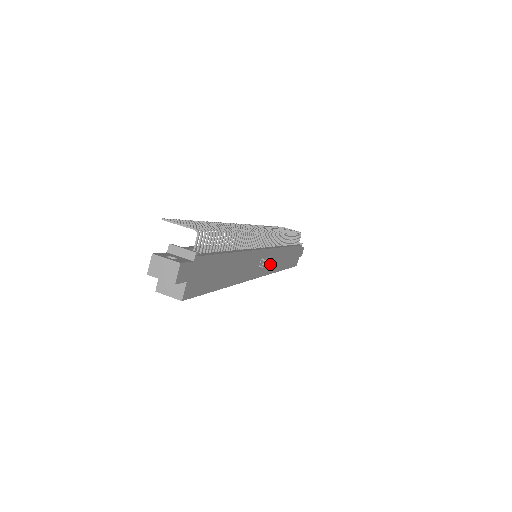
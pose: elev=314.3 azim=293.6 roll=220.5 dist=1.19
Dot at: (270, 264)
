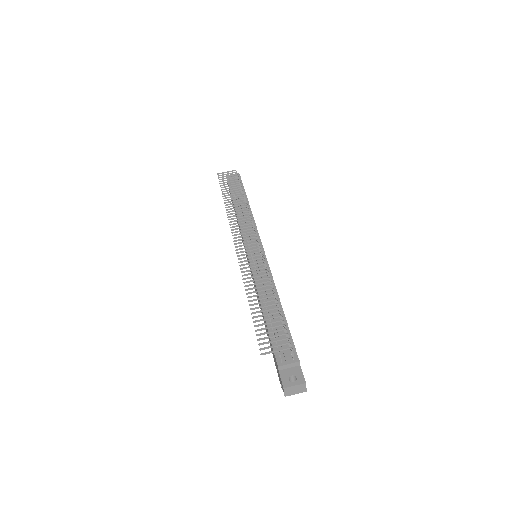
Dot at: occluded
